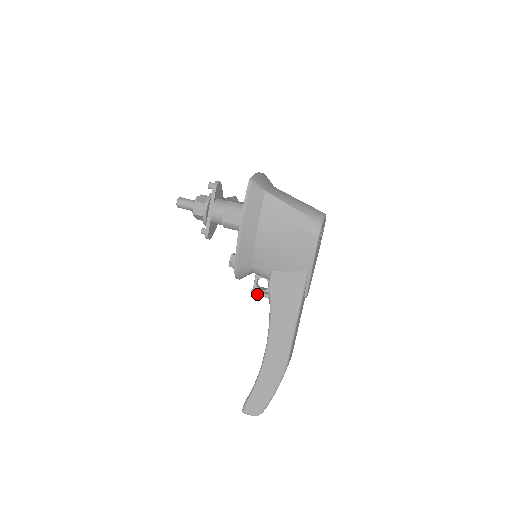
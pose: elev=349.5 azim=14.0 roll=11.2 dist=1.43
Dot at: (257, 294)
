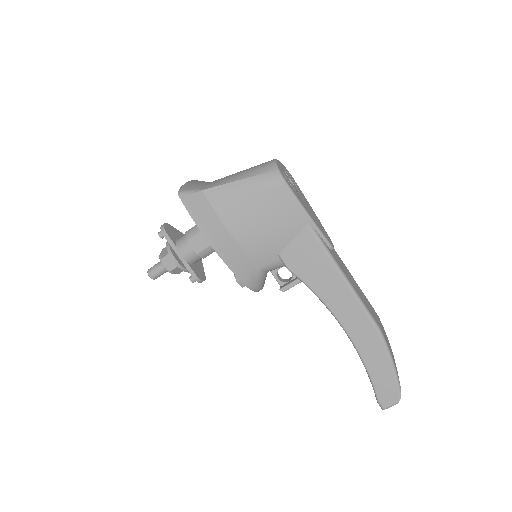
Dot at: (288, 288)
